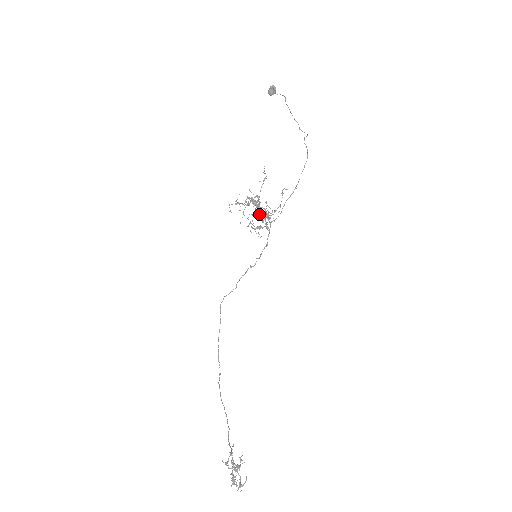
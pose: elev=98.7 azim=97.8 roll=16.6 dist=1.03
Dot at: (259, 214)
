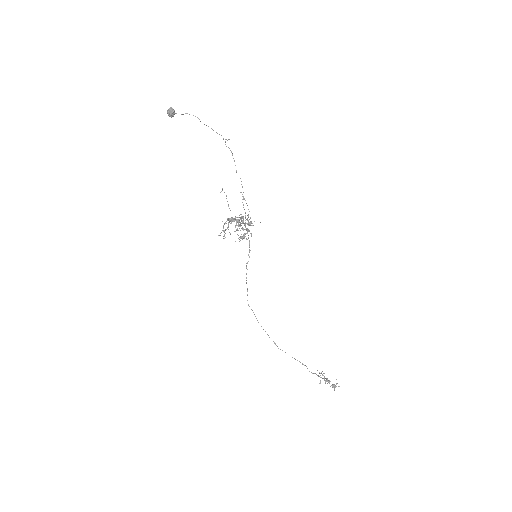
Dot at: occluded
